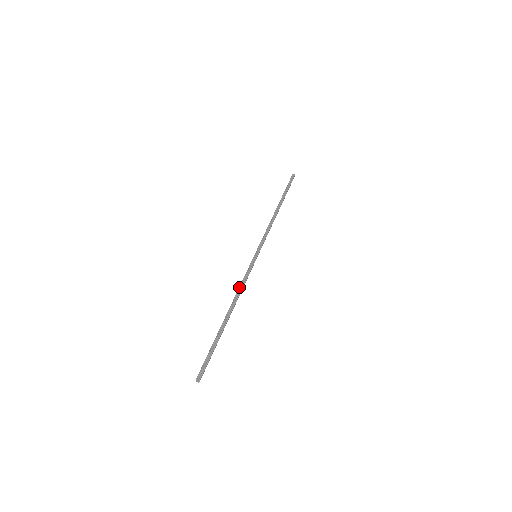
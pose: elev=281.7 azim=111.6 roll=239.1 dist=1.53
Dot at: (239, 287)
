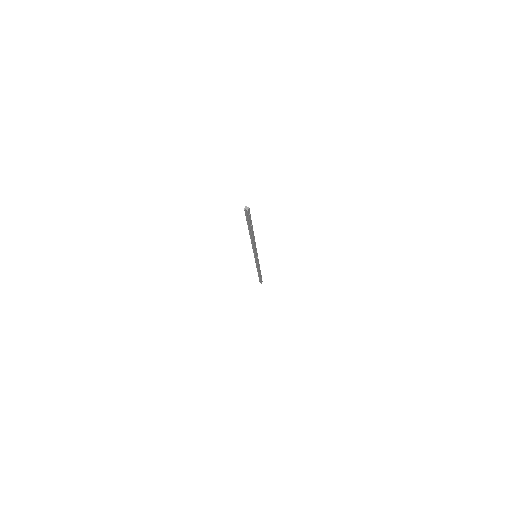
Dot at: occluded
